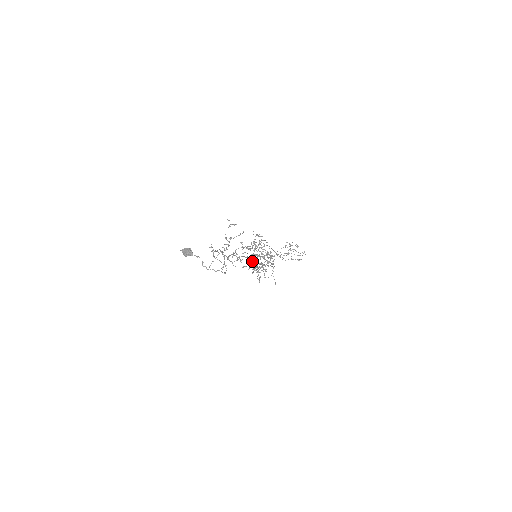
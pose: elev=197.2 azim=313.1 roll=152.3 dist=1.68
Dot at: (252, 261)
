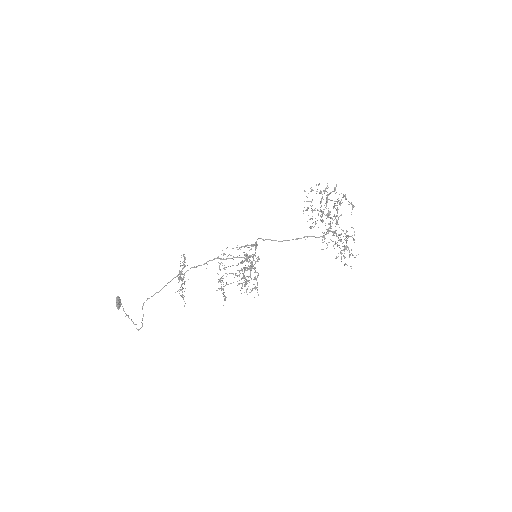
Dot at: (328, 195)
